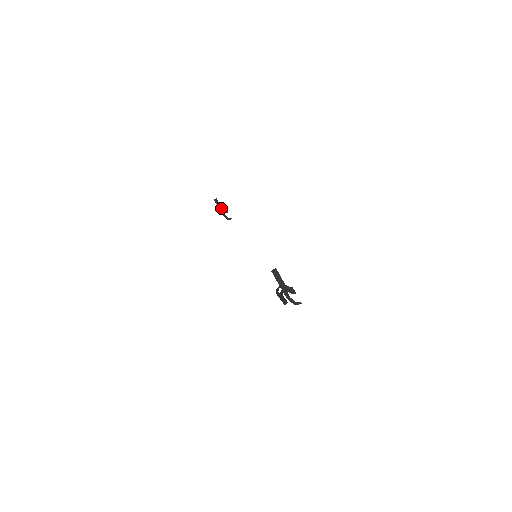
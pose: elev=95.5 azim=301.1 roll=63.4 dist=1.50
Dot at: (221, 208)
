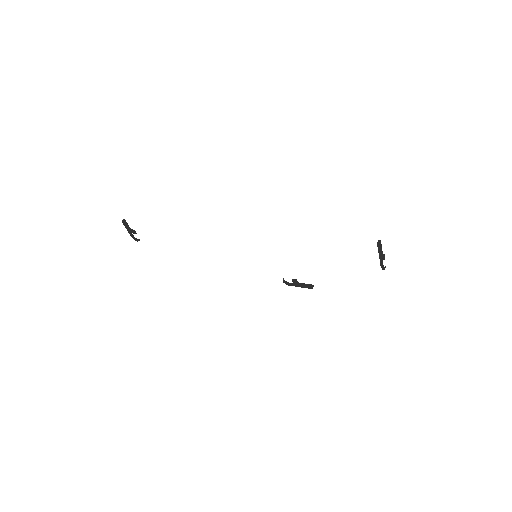
Dot at: (130, 229)
